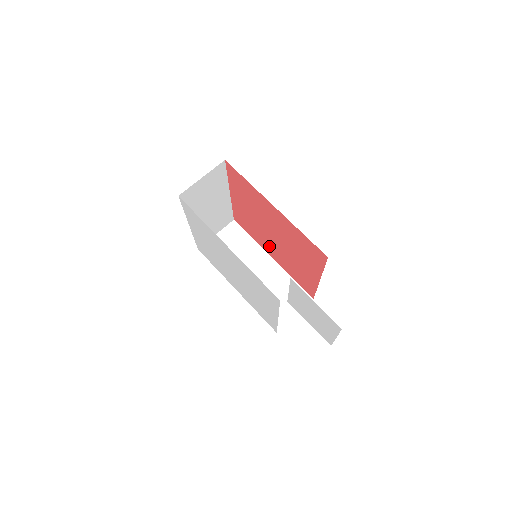
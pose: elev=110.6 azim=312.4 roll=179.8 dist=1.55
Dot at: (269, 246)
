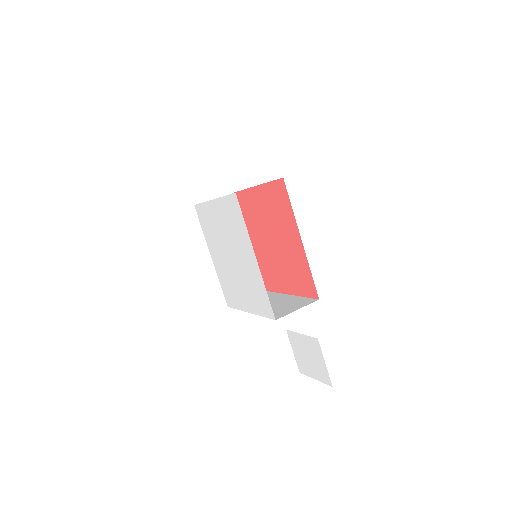
Dot at: (257, 238)
